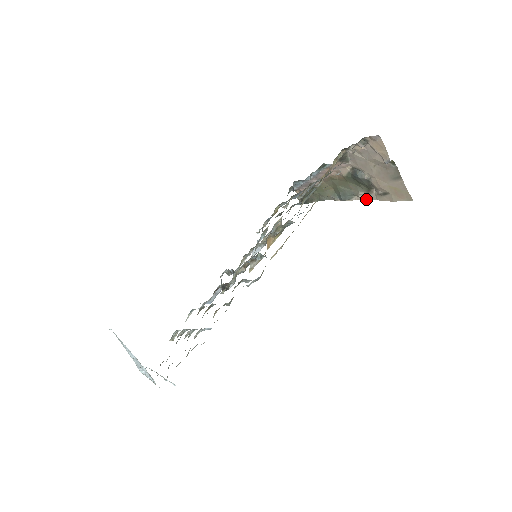
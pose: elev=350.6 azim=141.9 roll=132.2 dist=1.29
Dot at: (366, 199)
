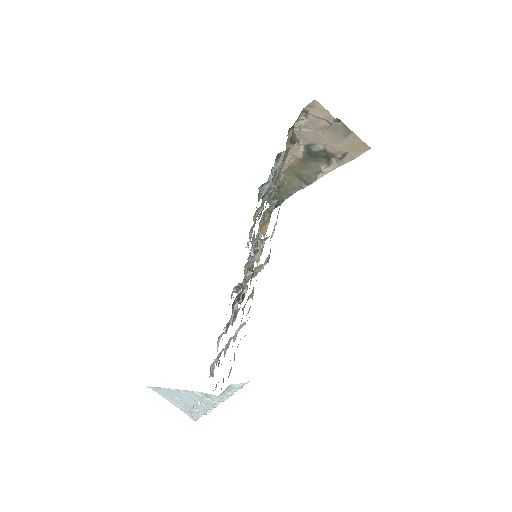
Dot at: (330, 171)
